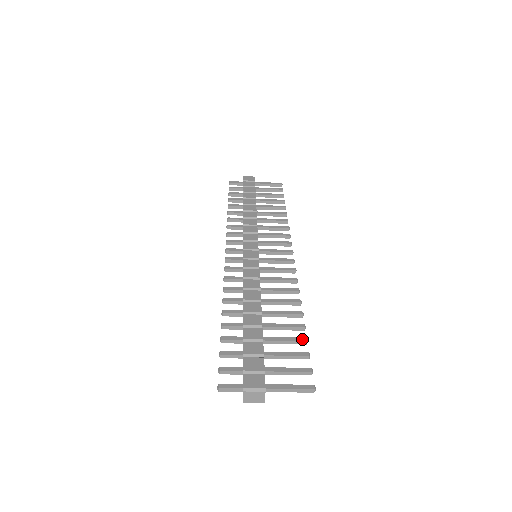
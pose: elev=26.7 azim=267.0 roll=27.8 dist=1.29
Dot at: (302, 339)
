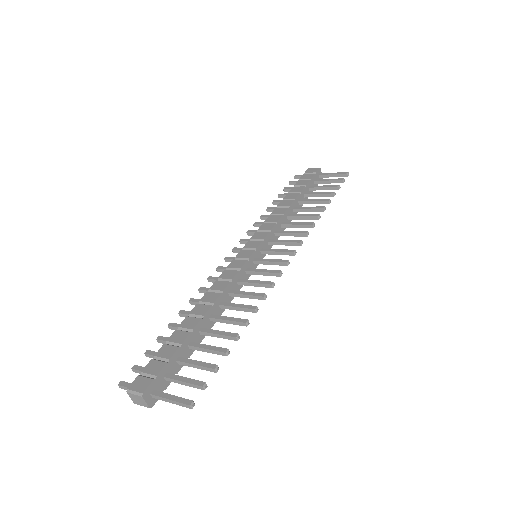
Dot at: (222, 350)
